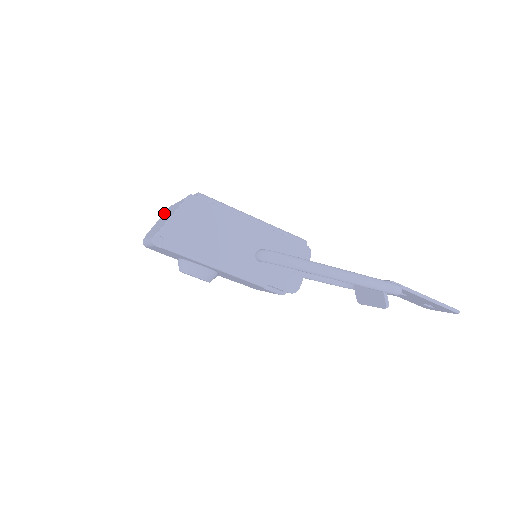
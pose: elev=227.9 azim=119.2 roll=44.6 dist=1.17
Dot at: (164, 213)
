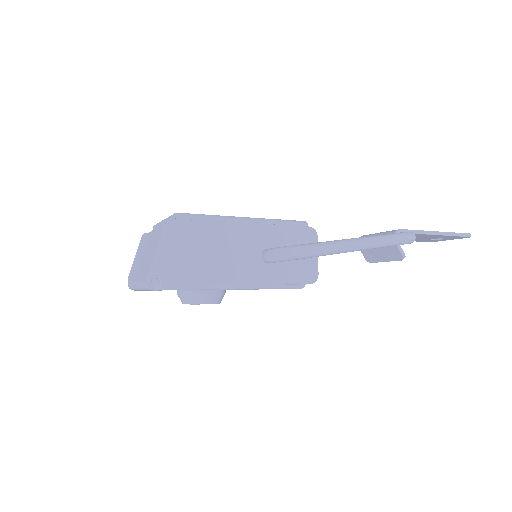
Dot at: (139, 246)
